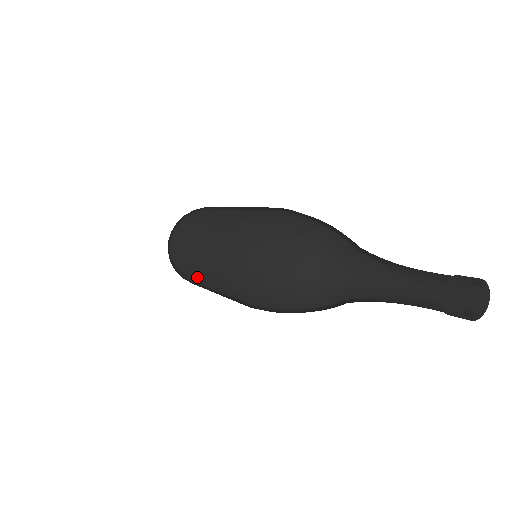
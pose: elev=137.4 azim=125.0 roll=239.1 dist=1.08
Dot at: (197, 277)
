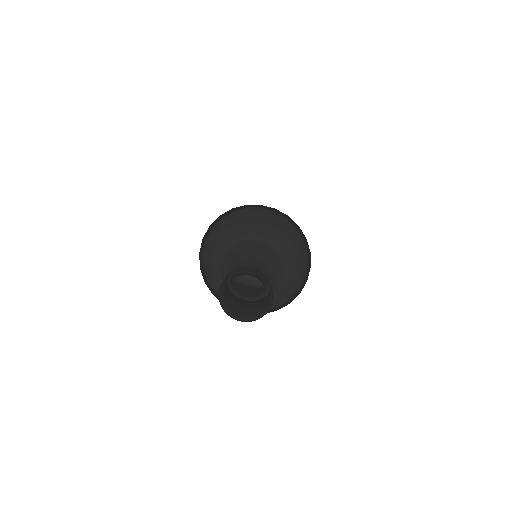
Dot at: occluded
